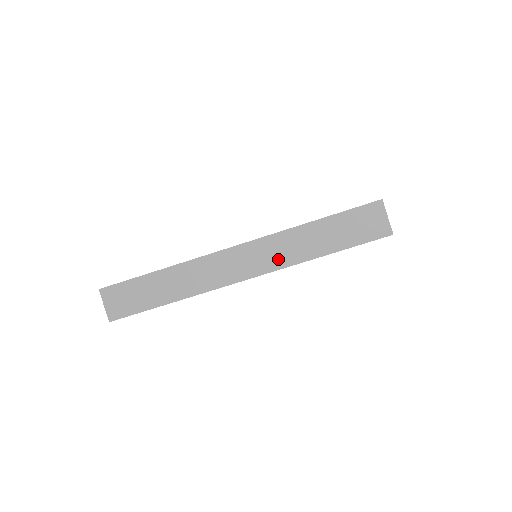
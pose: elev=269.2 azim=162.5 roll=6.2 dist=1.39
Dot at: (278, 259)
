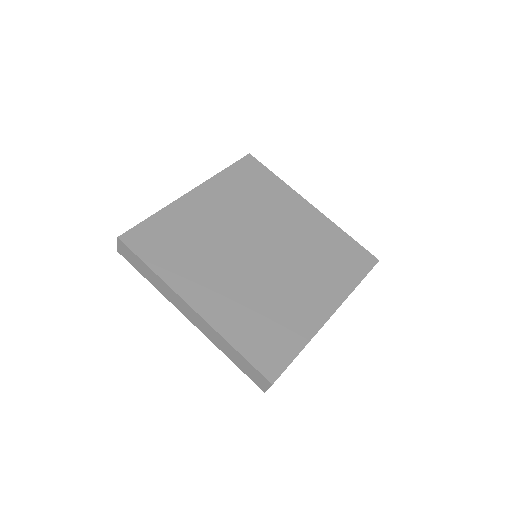
Dot at: occluded
